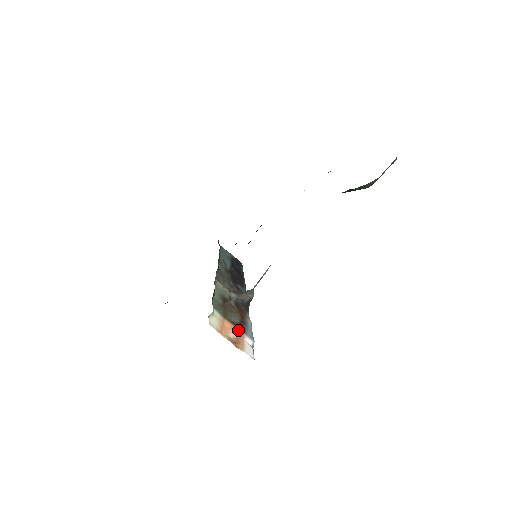
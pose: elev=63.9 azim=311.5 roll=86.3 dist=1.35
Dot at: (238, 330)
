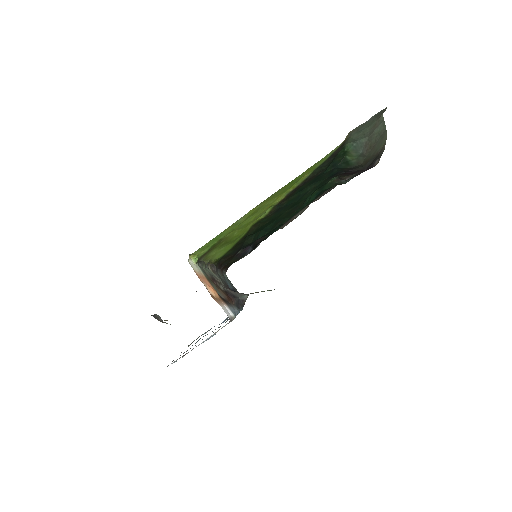
Dot at: (219, 297)
